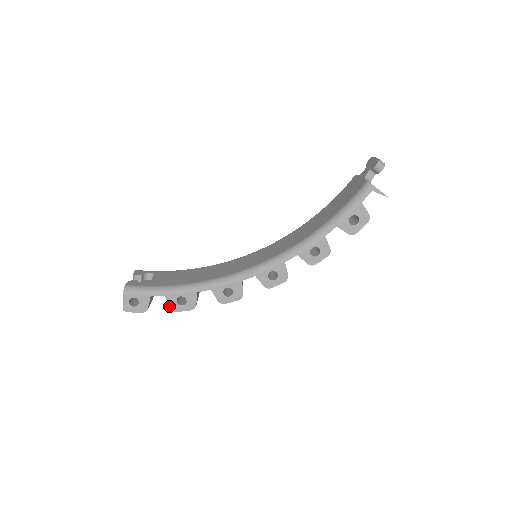
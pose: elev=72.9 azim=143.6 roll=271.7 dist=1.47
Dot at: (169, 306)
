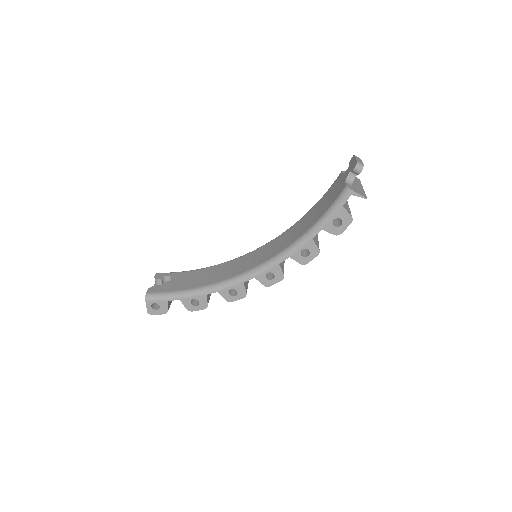
Dot at: (185, 307)
